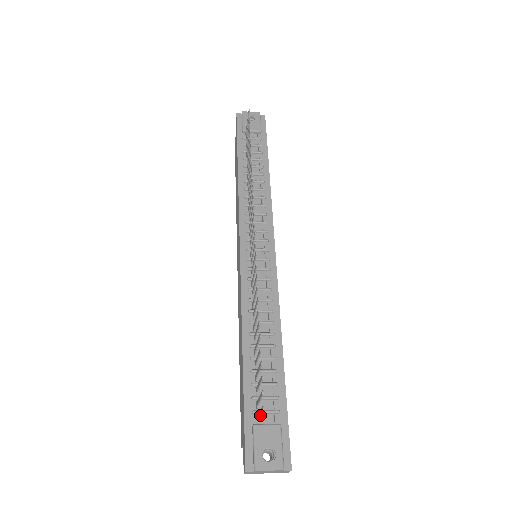
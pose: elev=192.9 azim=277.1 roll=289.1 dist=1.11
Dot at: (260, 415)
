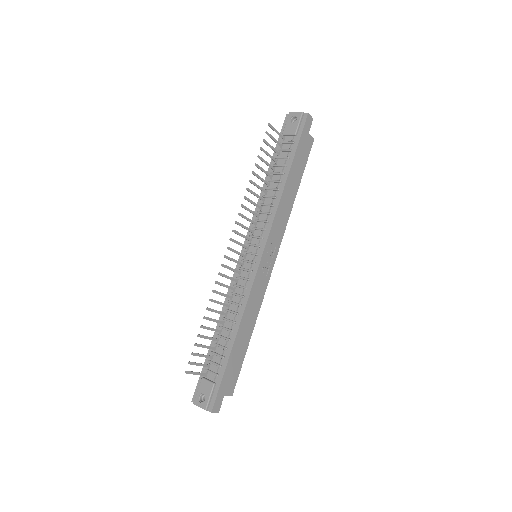
Dot at: (195, 374)
